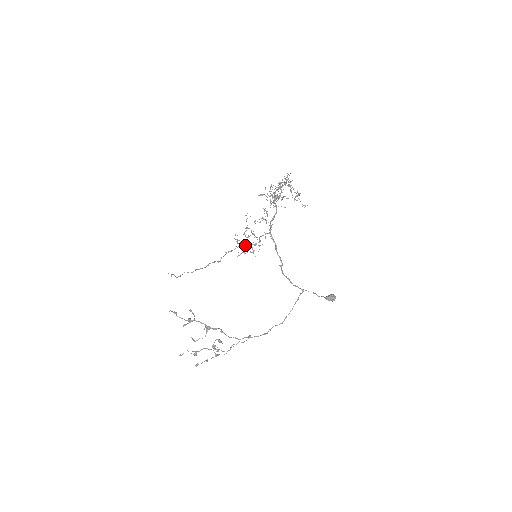
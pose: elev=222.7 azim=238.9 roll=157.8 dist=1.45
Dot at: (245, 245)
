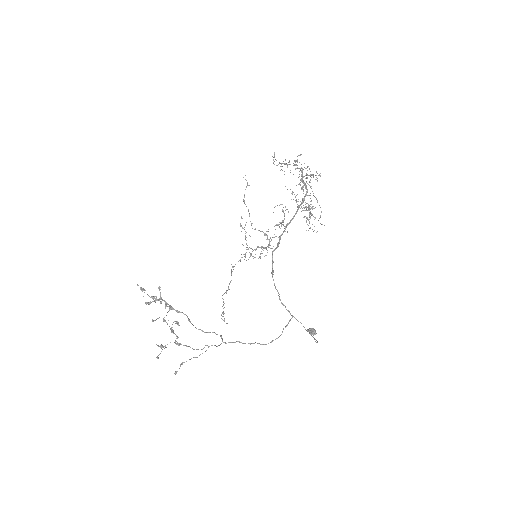
Dot at: occluded
